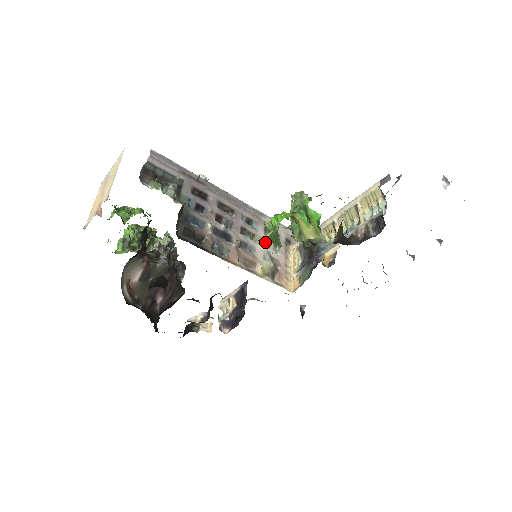
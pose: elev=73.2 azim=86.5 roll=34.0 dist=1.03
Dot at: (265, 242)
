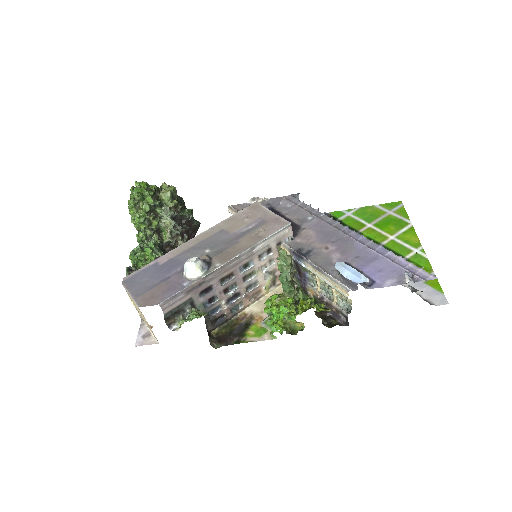
Dot at: (262, 266)
